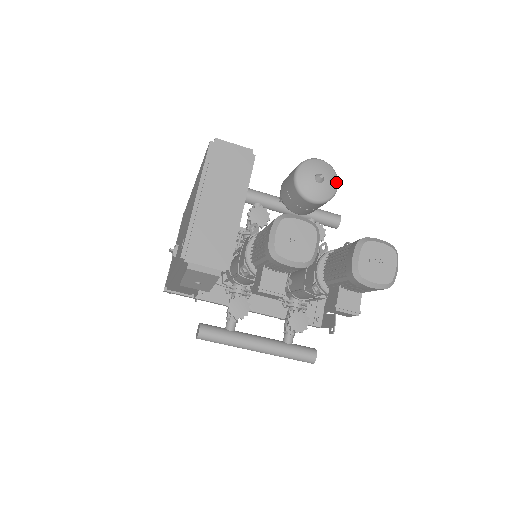
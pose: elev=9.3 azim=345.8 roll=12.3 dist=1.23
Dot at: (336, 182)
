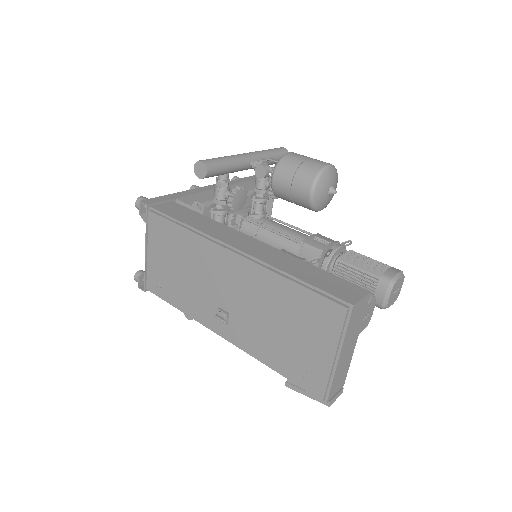
Dot at: occluded
